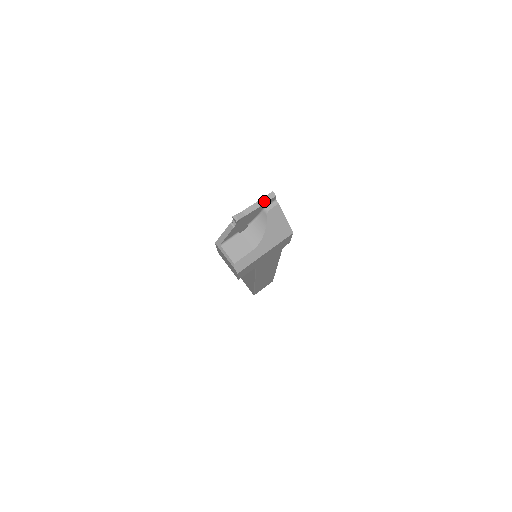
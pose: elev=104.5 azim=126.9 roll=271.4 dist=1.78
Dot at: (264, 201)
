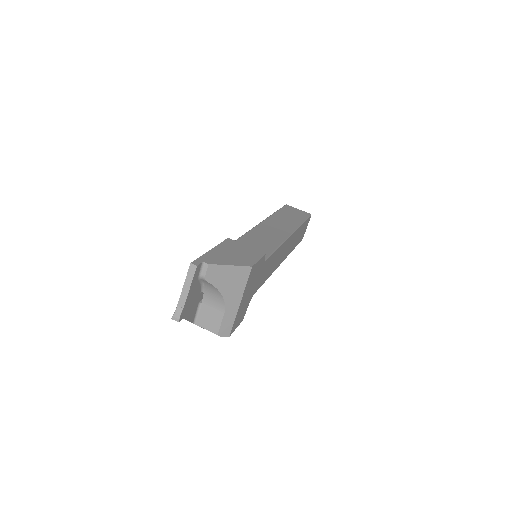
Dot at: (189, 280)
